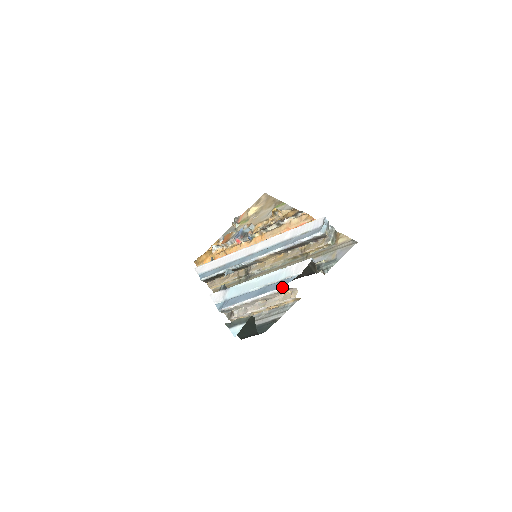
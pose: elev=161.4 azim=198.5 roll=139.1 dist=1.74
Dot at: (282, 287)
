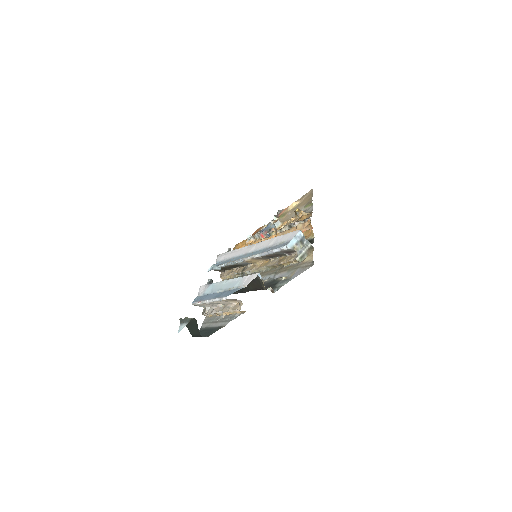
Dot at: (226, 296)
